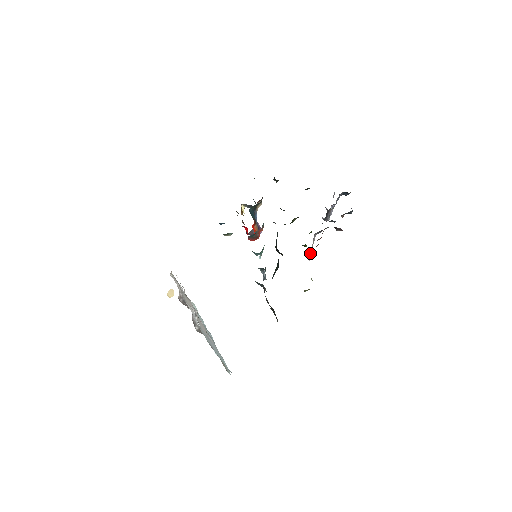
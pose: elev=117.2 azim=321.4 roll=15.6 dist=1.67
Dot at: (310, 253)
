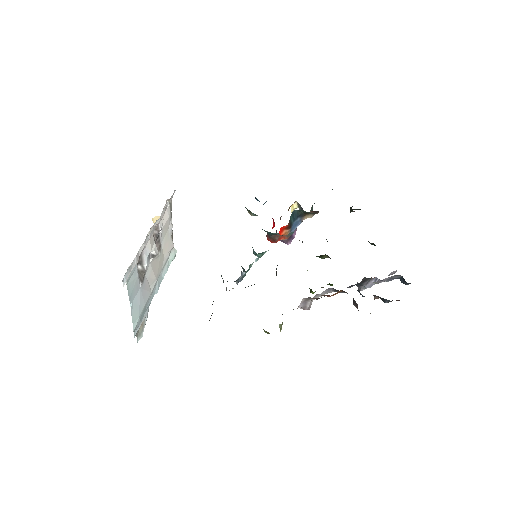
Dot at: (306, 301)
